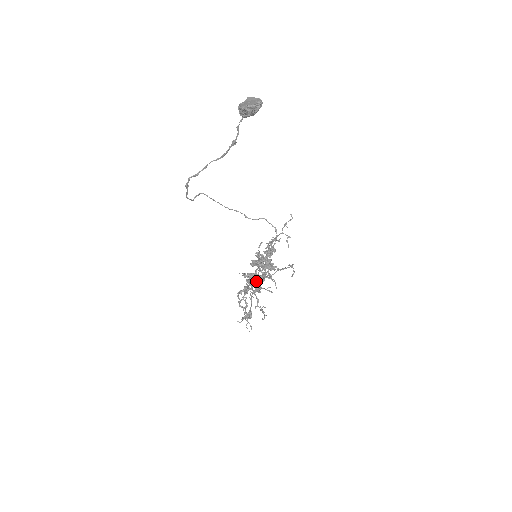
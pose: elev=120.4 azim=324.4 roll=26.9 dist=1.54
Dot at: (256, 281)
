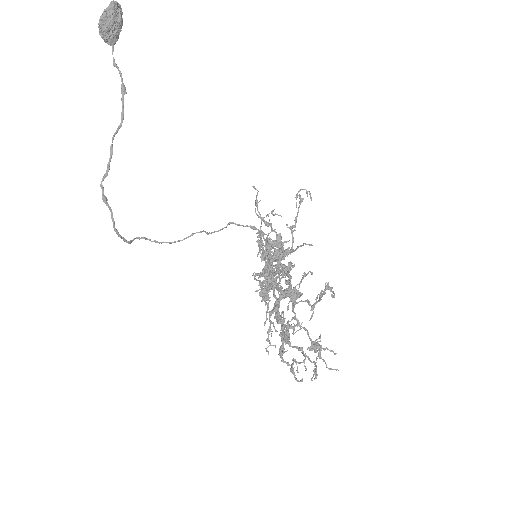
Dot at: (283, 292)
